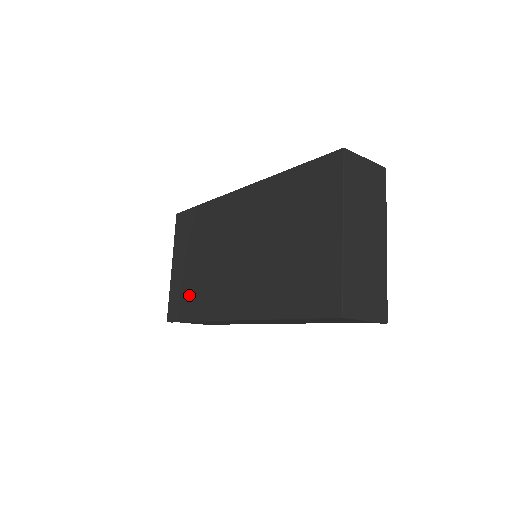
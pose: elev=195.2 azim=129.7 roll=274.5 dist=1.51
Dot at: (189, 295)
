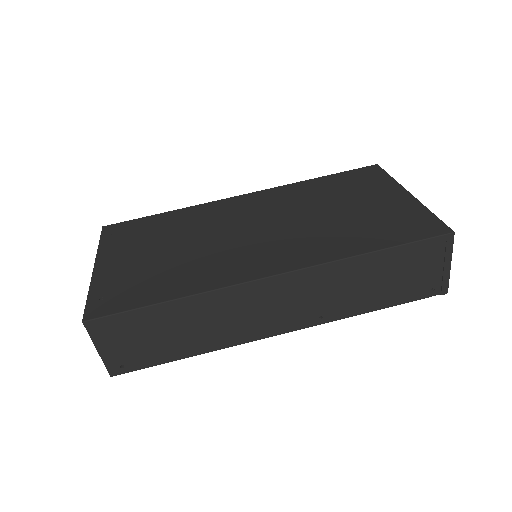
Dot at: (151, 279)
